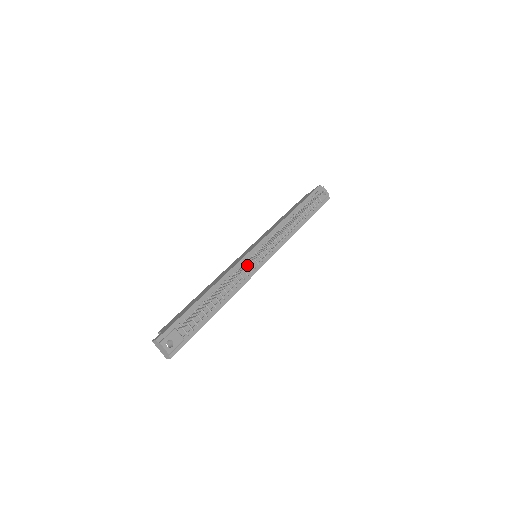
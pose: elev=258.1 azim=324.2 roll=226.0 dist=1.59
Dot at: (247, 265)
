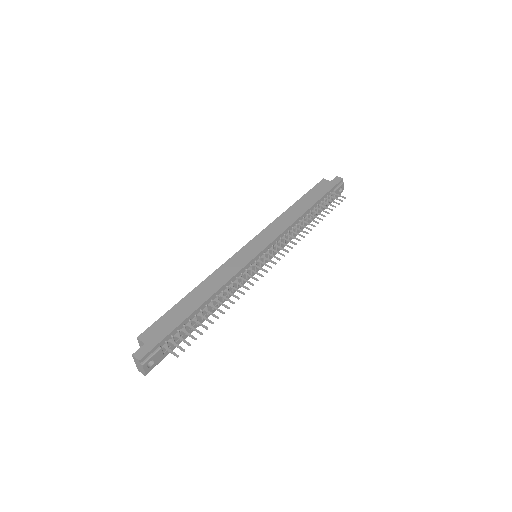
Dot at: (251, 283)
